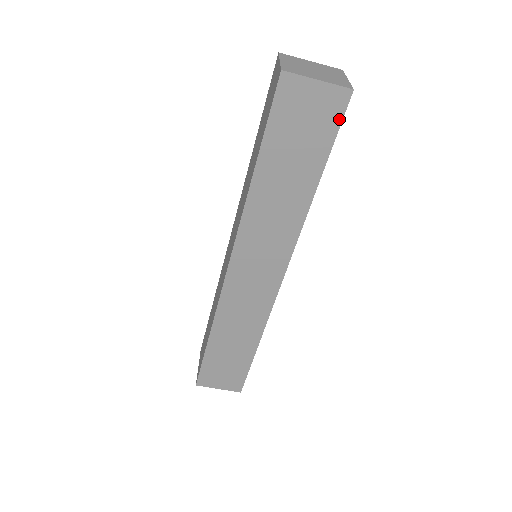
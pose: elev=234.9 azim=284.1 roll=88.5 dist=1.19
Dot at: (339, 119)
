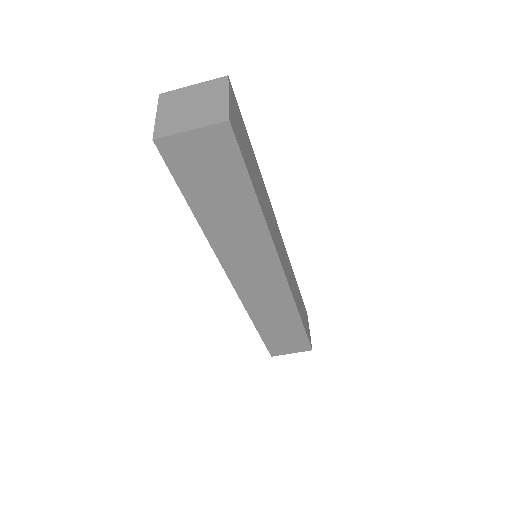
Dot at: (235, 148)
